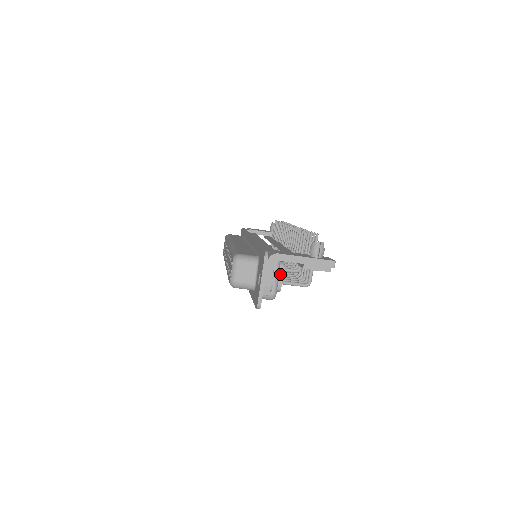
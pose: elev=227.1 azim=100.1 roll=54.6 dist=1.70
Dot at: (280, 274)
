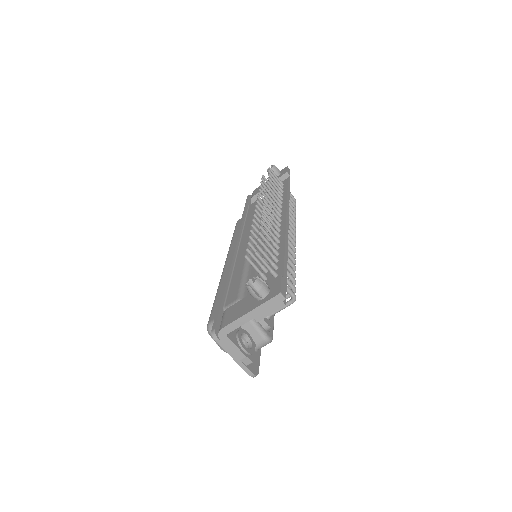
Dot at: occluded
